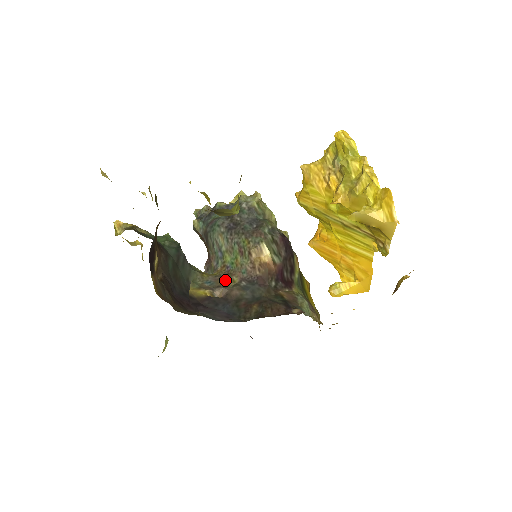
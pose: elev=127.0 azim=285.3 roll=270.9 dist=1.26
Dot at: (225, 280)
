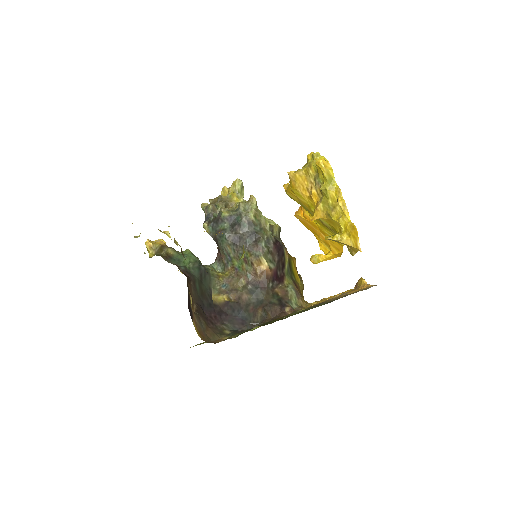
Dot at: (236, 282)
